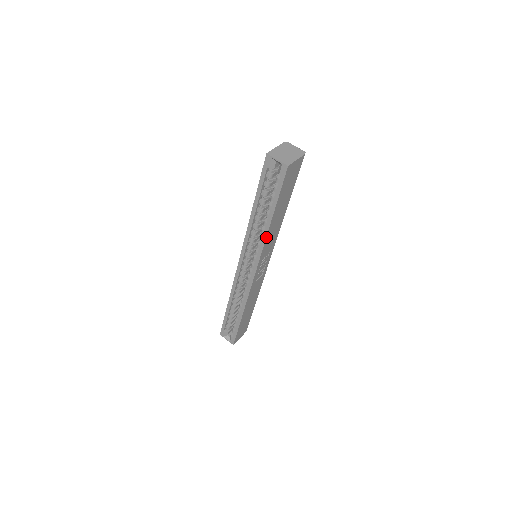
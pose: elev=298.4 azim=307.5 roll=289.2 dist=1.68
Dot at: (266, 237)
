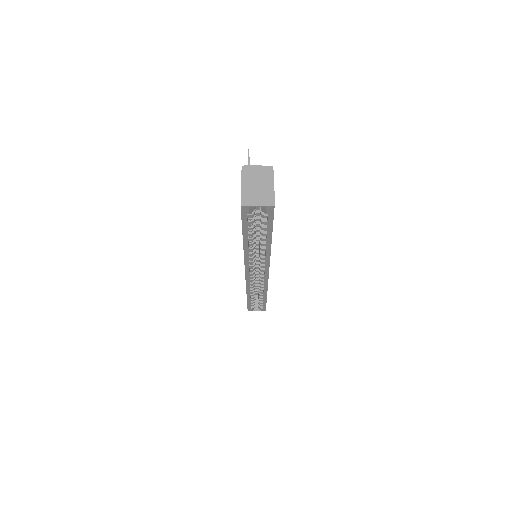
Dot at: (270, 253)
